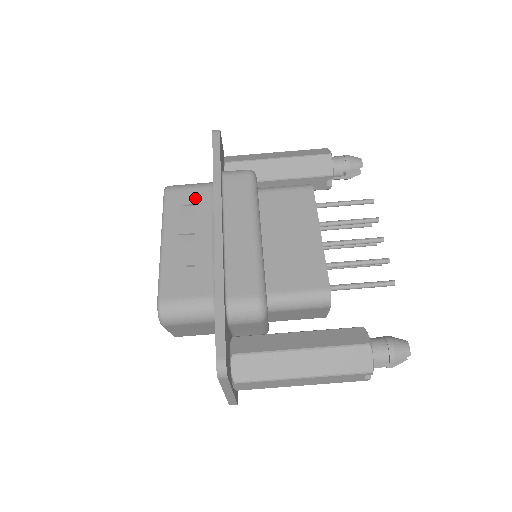
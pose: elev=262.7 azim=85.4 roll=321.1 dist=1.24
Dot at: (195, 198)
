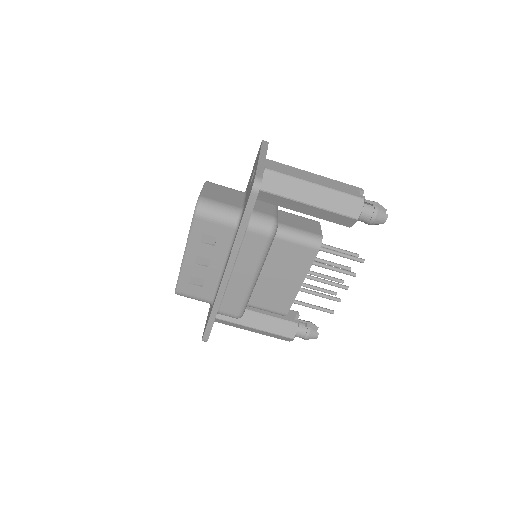
Dot at: (218, 233)
